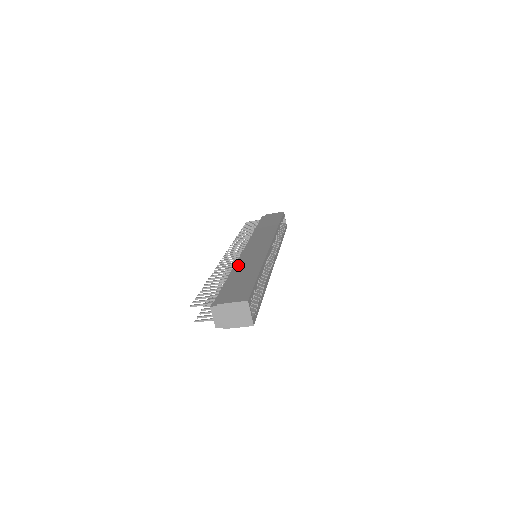
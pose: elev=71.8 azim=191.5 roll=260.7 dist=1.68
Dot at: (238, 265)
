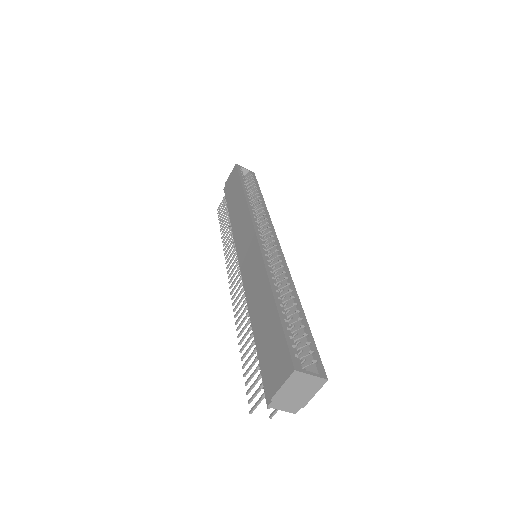
Dot at: (249, 301)
